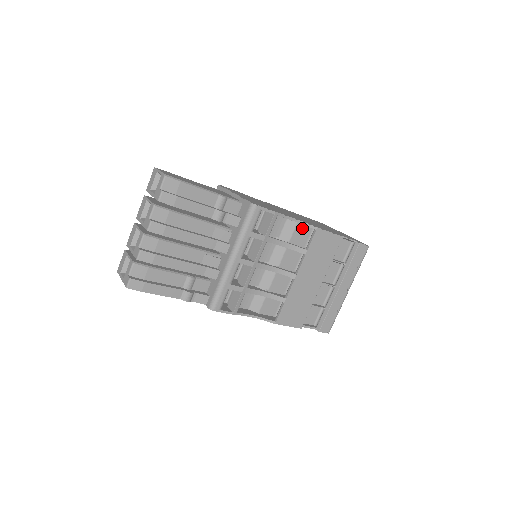
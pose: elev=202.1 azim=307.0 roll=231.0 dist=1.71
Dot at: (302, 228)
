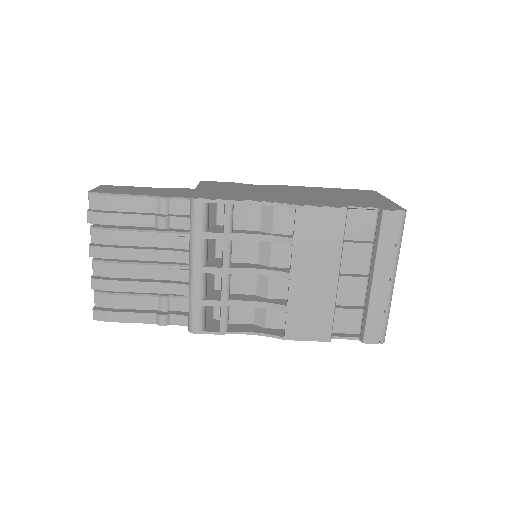
Dot at: (285, 210)
